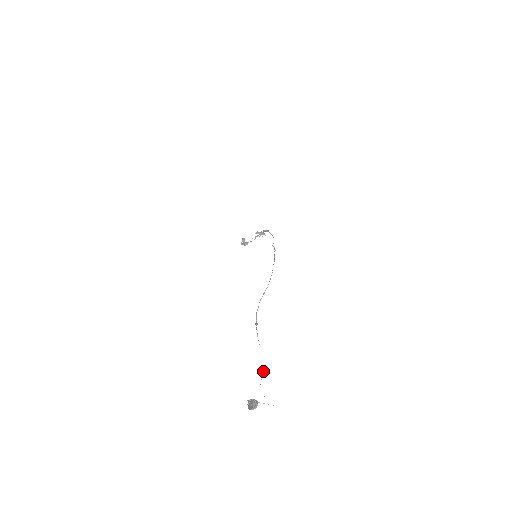
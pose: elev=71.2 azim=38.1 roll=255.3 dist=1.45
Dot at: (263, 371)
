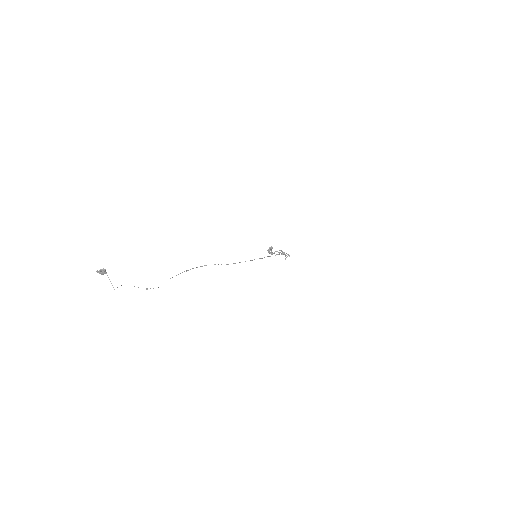
Dot at: occluded
